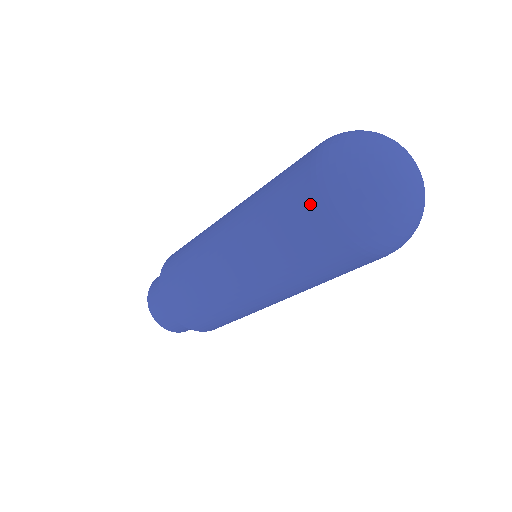
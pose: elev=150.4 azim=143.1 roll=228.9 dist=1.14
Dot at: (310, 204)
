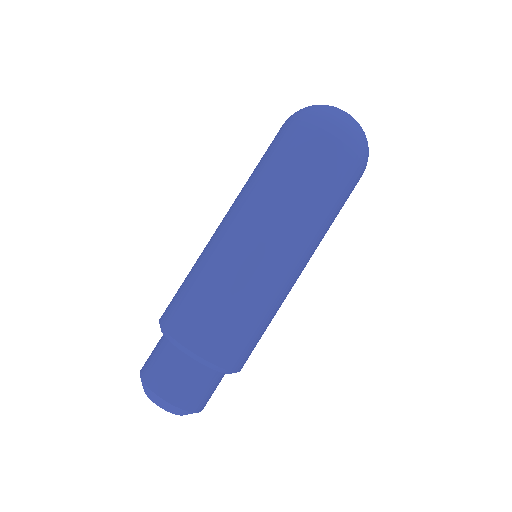
Dot at: (307, 135)
